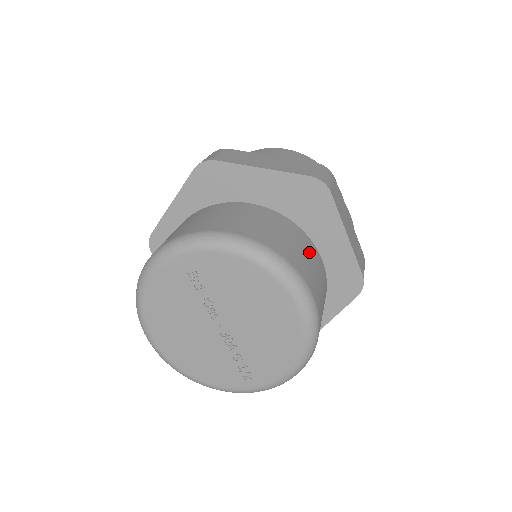
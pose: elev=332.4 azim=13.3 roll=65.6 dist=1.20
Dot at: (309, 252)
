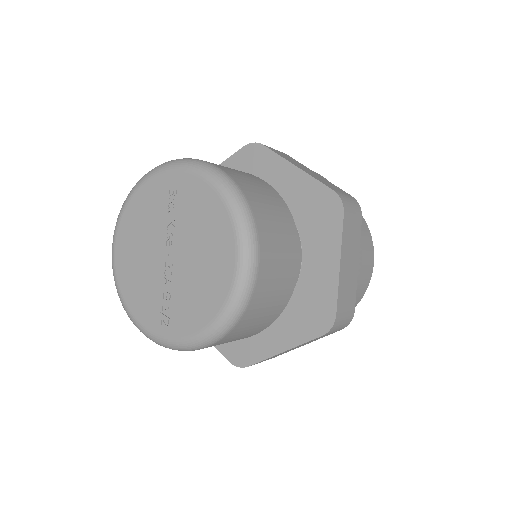
Dot at: (287, 240)
